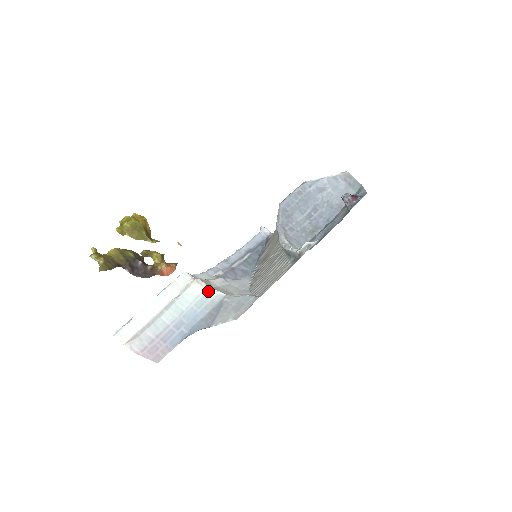
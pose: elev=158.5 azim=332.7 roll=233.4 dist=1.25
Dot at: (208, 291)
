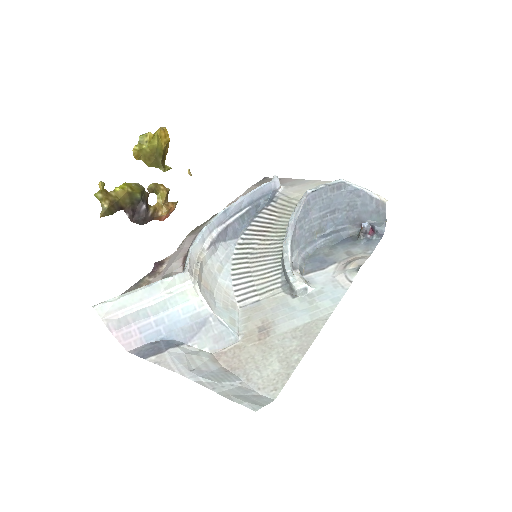
Dot at: (199, 301)
